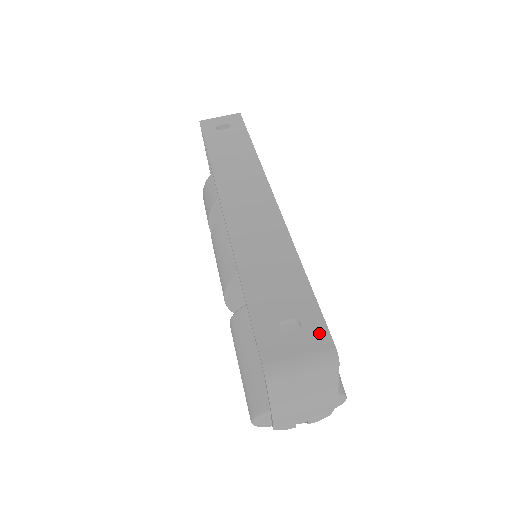
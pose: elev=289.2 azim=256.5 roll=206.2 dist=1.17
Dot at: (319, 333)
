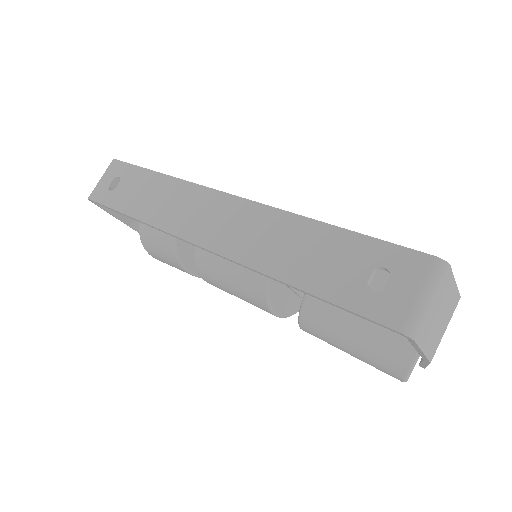
Dot at: (408, 260)
